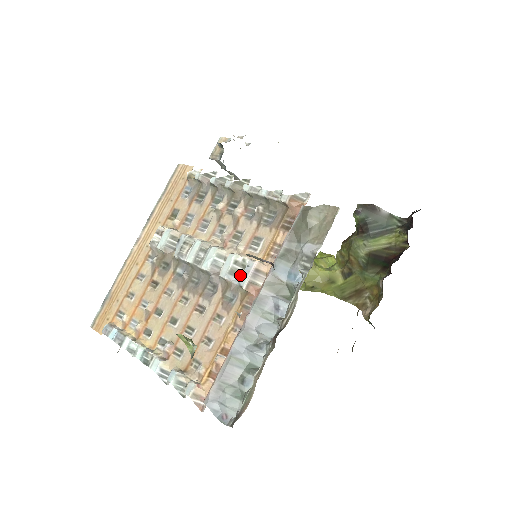
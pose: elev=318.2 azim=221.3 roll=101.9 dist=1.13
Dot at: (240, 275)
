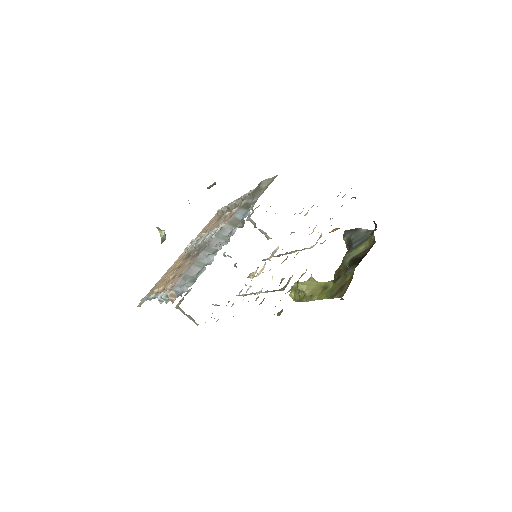
Dot at: occluded
